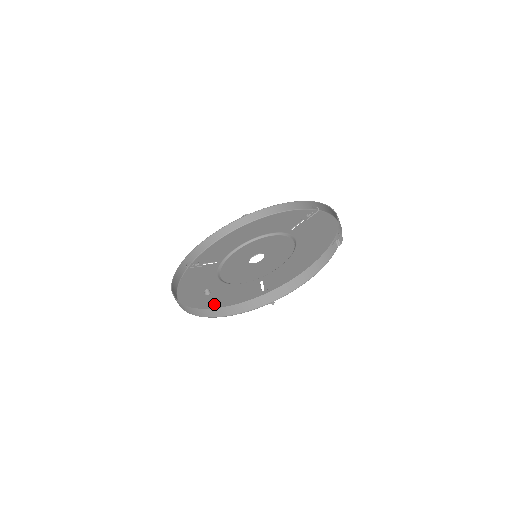
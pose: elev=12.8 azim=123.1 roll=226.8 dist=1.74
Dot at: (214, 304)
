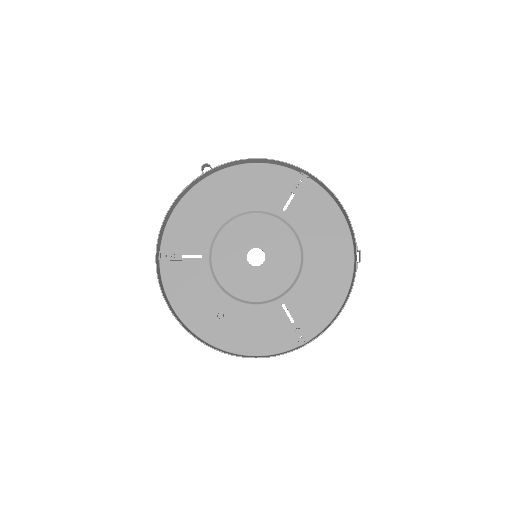
Dot at: (240, 336)
